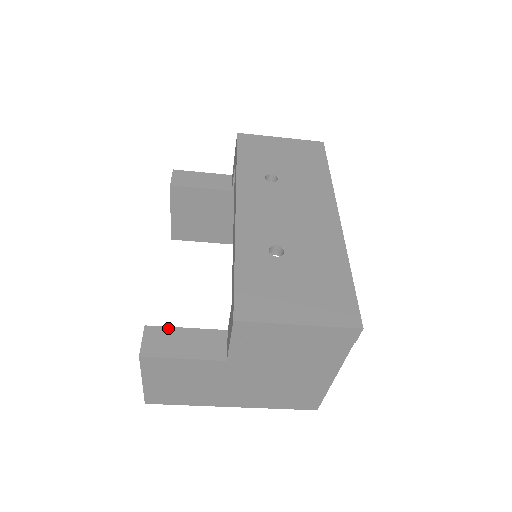
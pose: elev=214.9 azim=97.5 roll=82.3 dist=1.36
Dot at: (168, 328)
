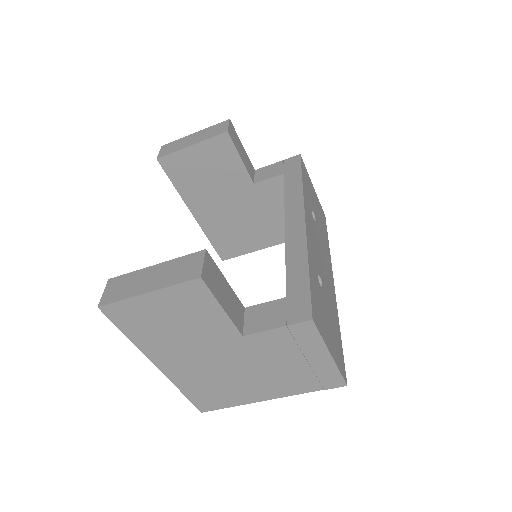
Dot at: (218, 268)
